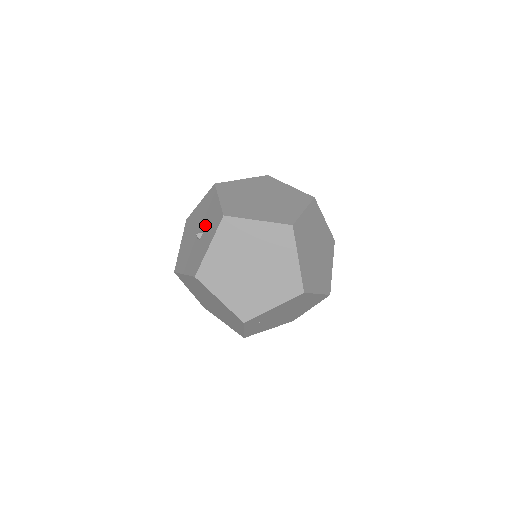
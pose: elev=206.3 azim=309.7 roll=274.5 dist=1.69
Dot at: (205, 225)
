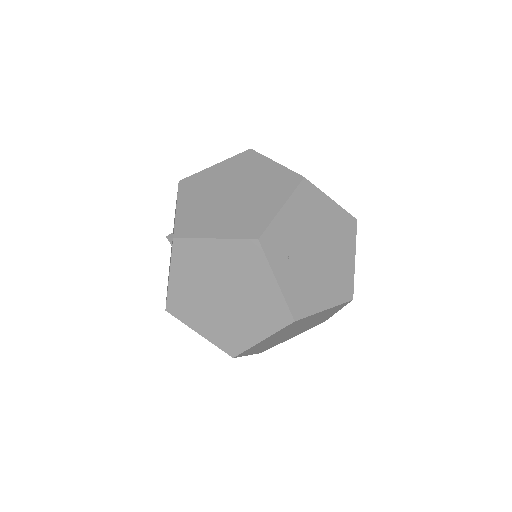
Dot at: occluded
